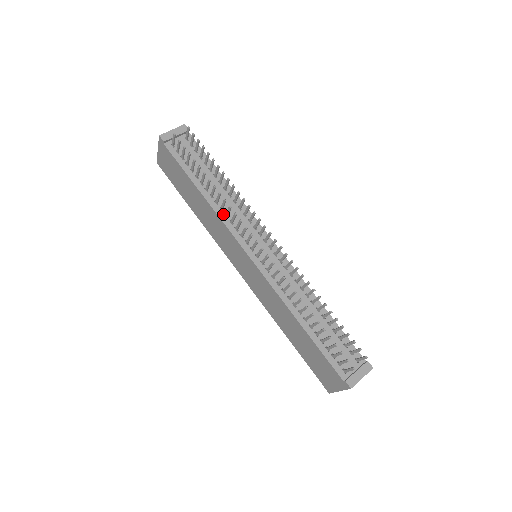
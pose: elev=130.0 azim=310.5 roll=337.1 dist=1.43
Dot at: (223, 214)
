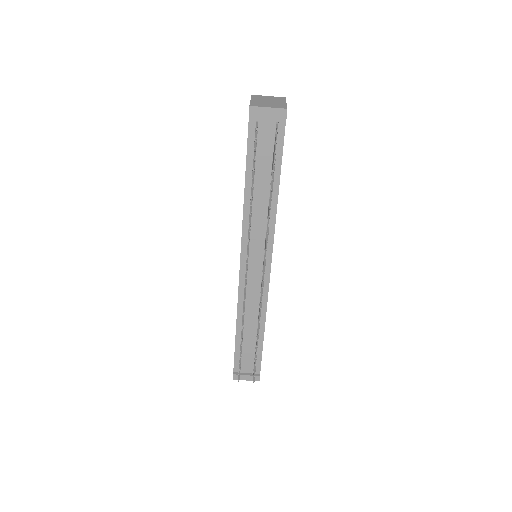
Dot at: (248, 220)
